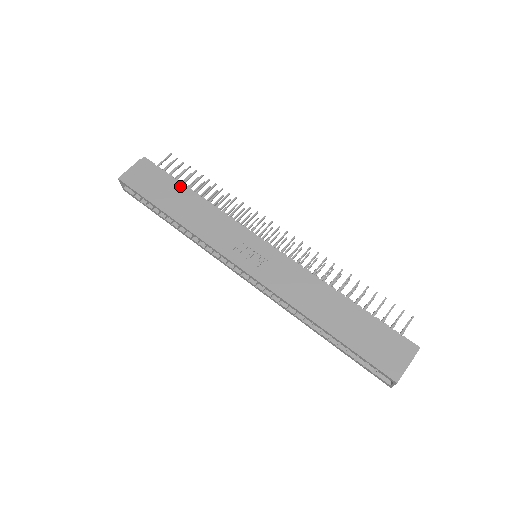
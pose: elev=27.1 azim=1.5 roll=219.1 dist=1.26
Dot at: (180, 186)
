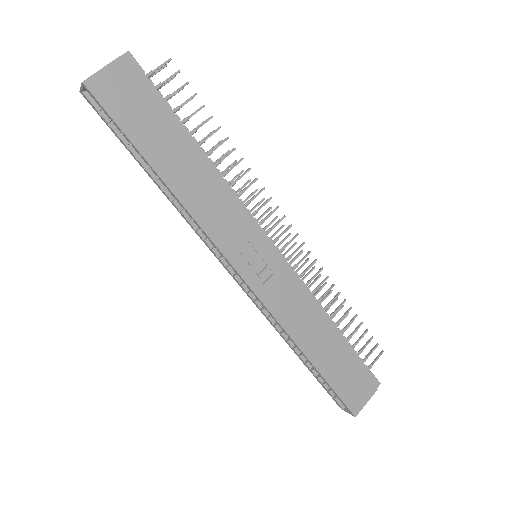
Dot at: (180, 128)
